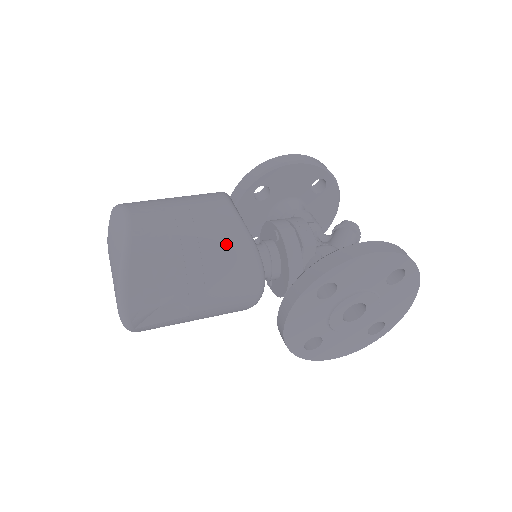
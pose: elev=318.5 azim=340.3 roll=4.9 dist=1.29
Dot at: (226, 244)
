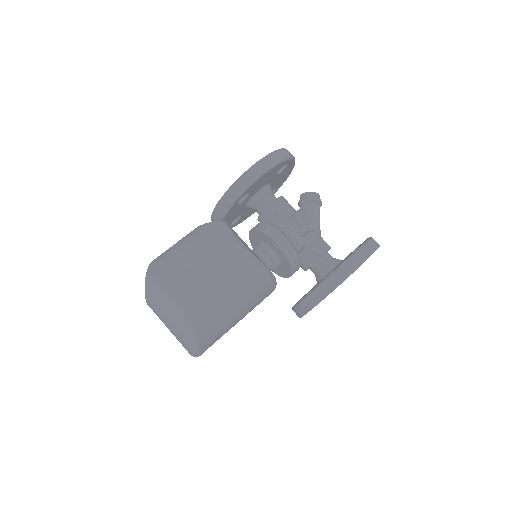
Dot at: (253, 284)
